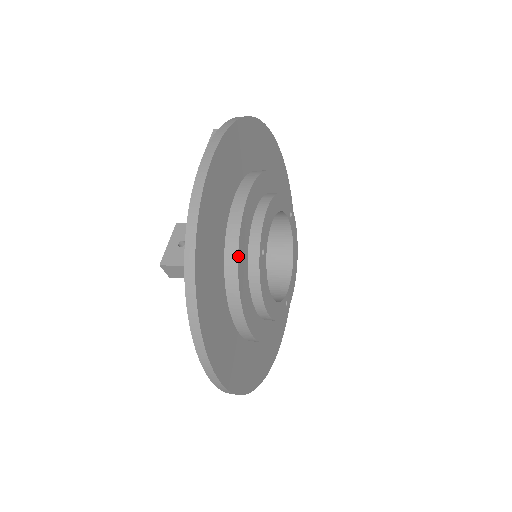
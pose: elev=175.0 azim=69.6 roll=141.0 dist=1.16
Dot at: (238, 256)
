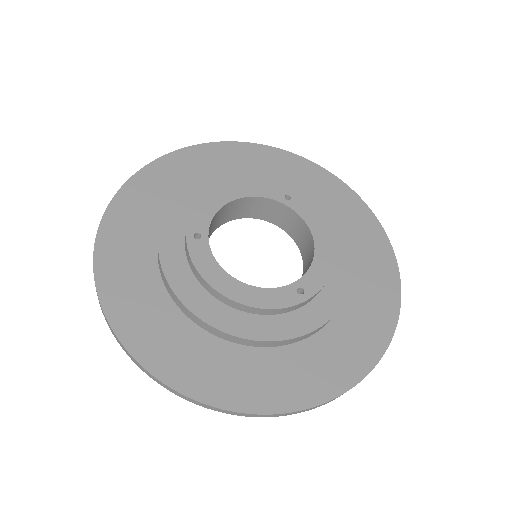
Dot at: (159, 248)
